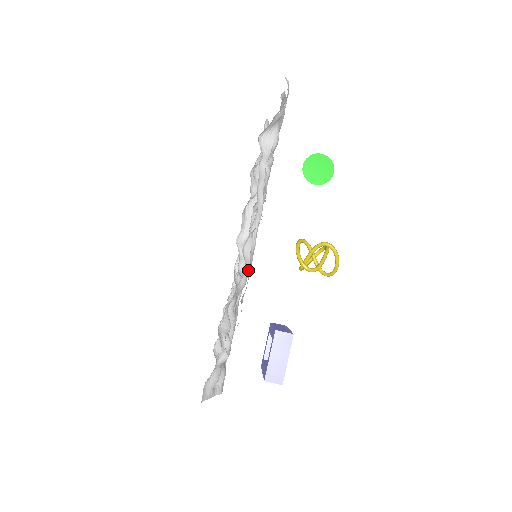
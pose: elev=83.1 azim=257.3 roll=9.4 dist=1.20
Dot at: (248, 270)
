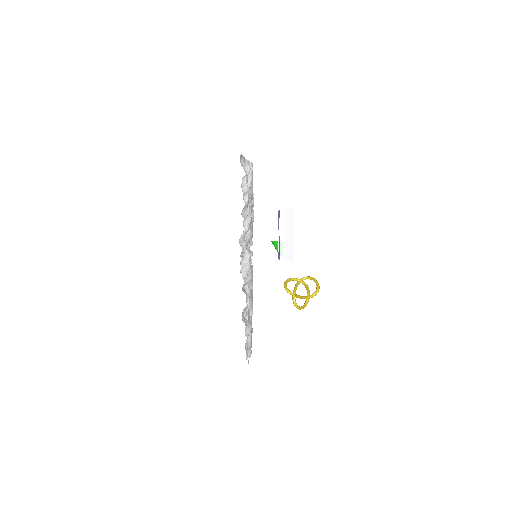
Dot at: occluded
